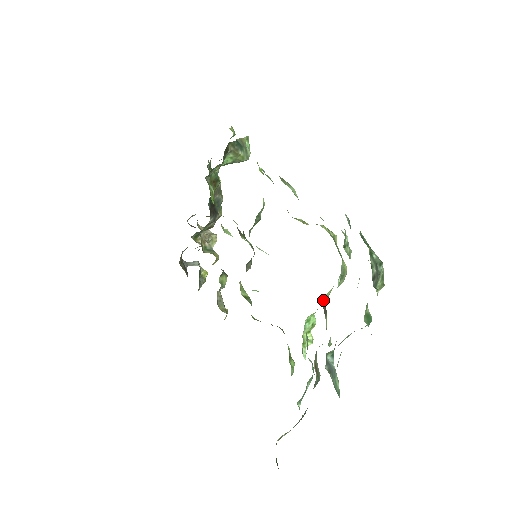
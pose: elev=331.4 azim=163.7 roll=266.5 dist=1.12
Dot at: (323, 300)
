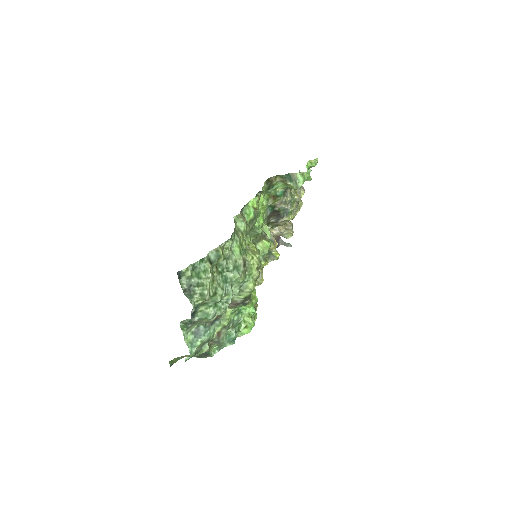
Dot at: occluded
